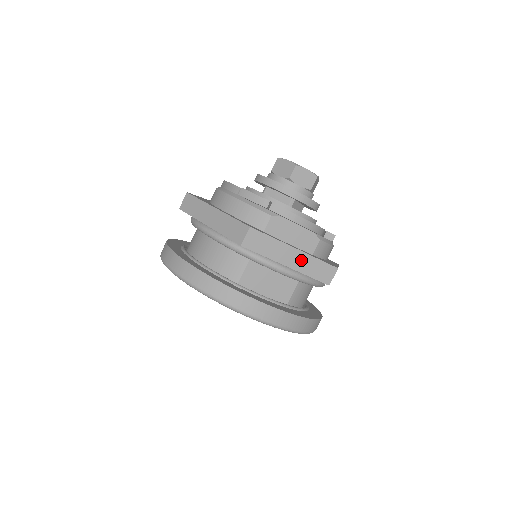
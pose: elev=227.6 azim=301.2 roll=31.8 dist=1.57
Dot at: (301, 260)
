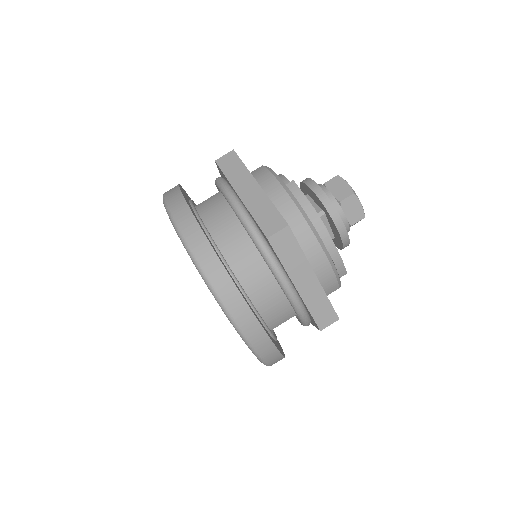
Dot at: occluded
